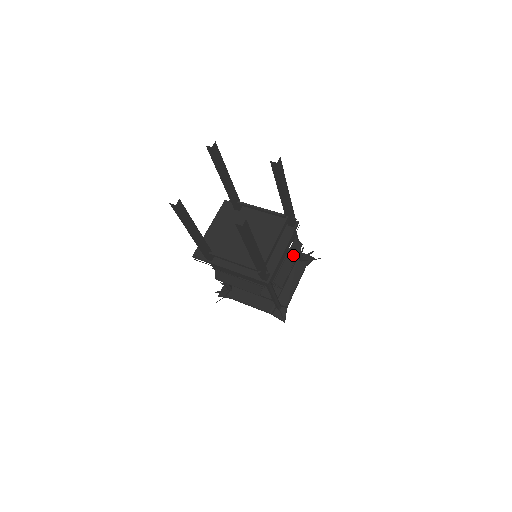
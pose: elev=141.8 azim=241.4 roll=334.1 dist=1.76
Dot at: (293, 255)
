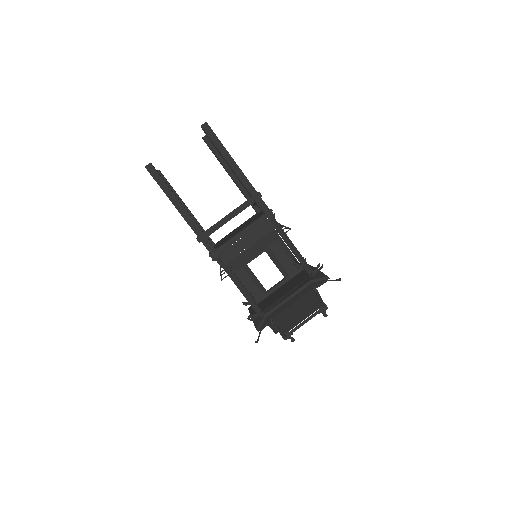
Dot at: (263, 246)
